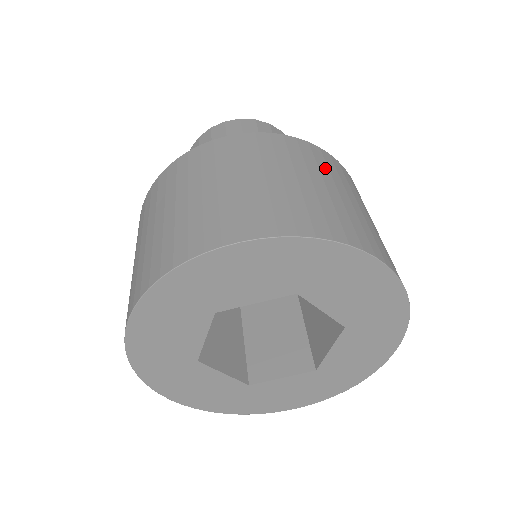
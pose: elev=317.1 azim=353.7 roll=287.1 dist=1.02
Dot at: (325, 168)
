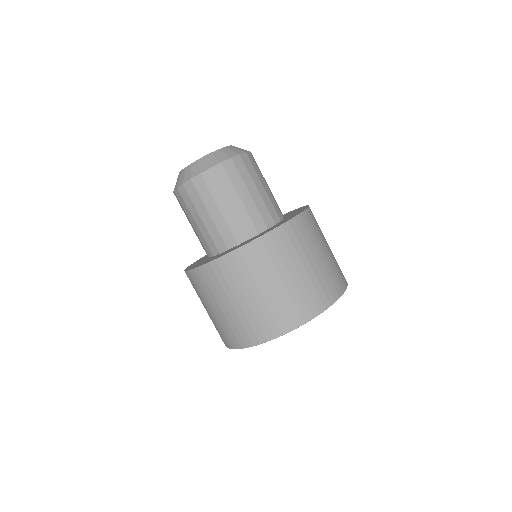
Dot at: occluded
